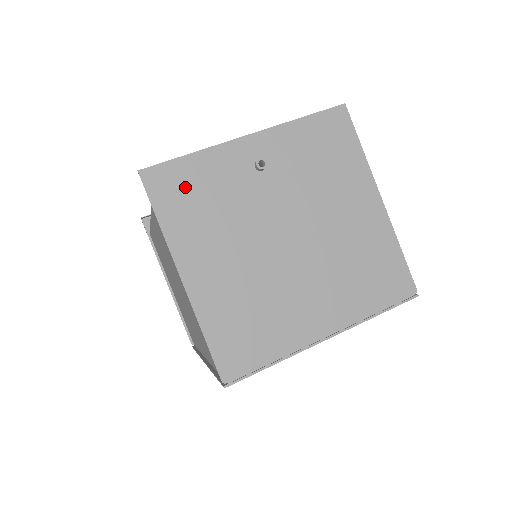
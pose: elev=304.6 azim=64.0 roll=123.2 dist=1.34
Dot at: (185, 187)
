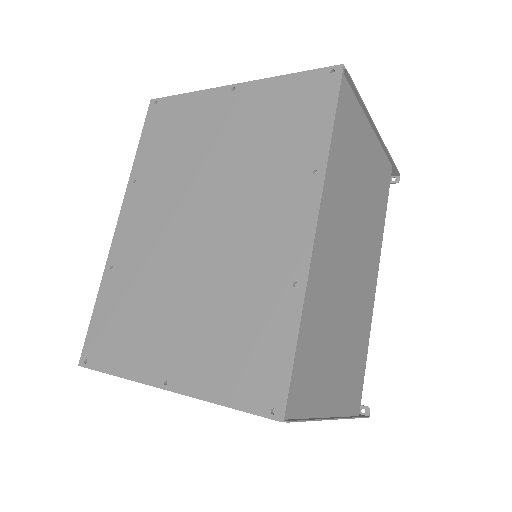
Dot at: occluded
